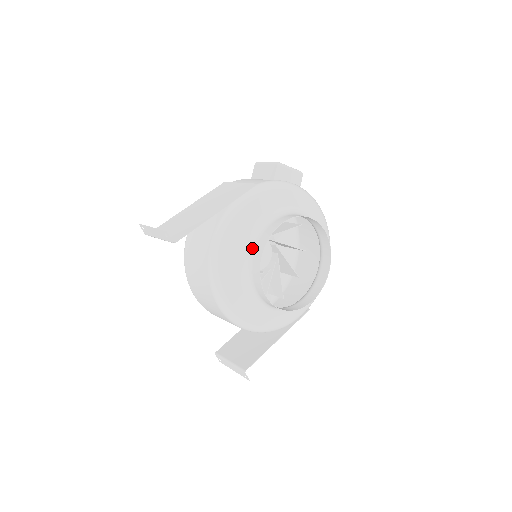
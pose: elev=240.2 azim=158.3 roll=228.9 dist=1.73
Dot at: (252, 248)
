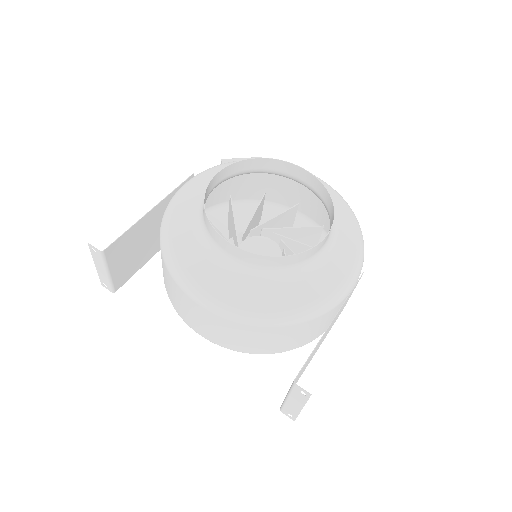
Dot at: (202, 217)
